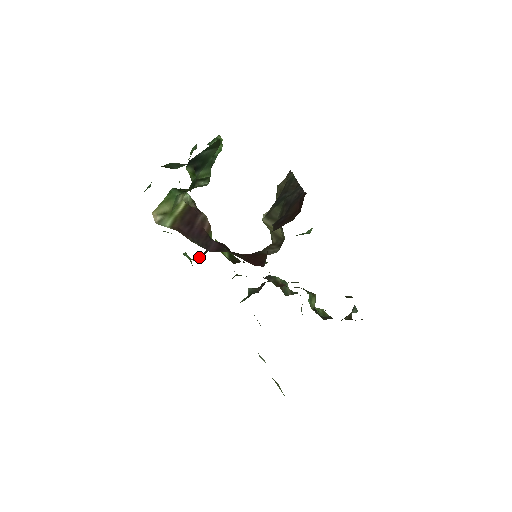
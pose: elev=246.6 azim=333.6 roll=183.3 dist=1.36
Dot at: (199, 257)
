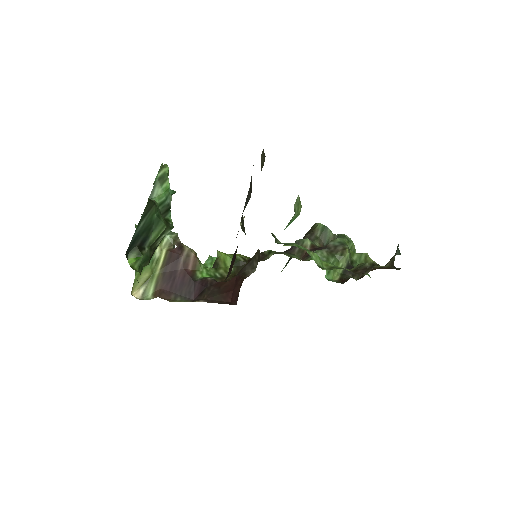
Dot at: occluded
